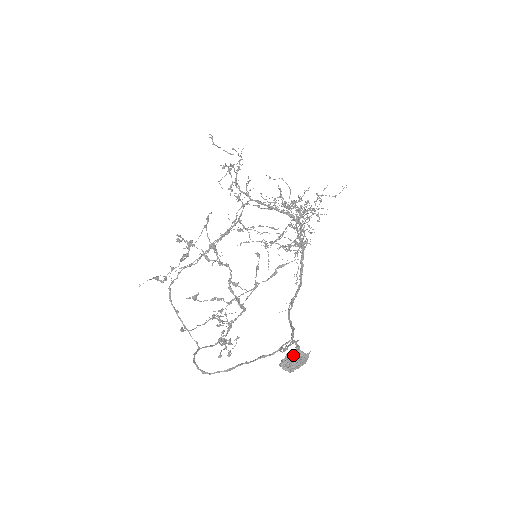
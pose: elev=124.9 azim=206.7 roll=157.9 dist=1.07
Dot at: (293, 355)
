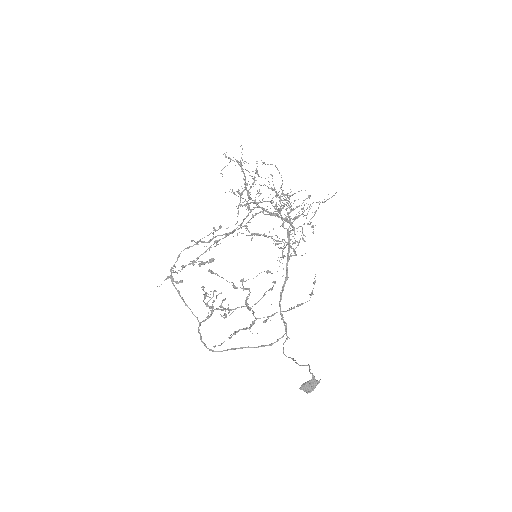
Dot at: (311, 384)
